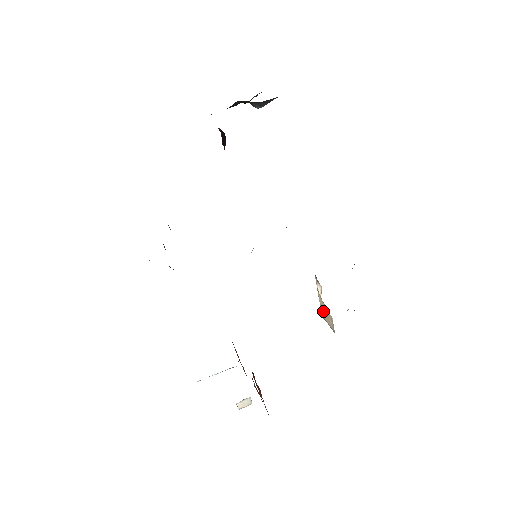
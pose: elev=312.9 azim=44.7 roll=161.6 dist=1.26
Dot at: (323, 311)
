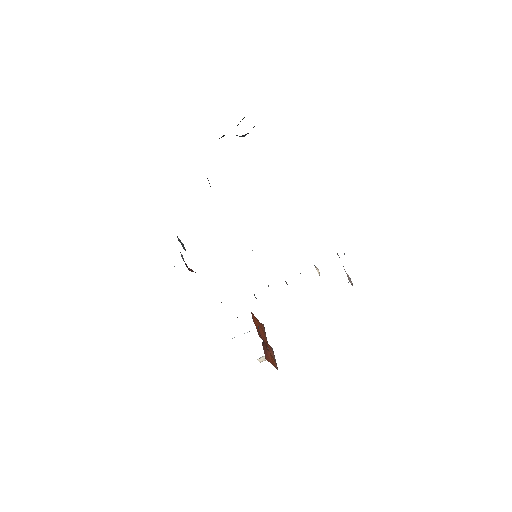
Dot at: occluded
